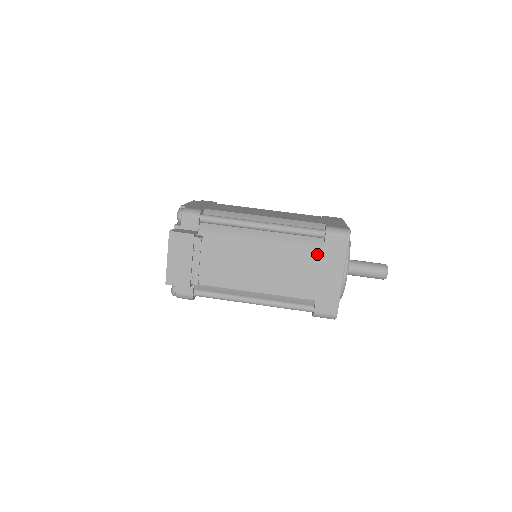
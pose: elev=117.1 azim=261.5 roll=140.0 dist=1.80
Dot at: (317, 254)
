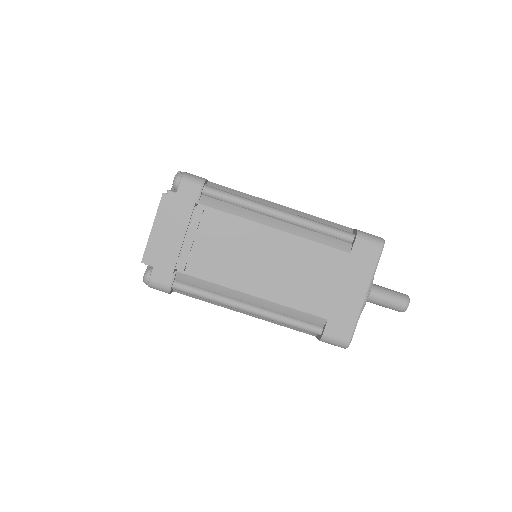
Dot at: (341, 261)
